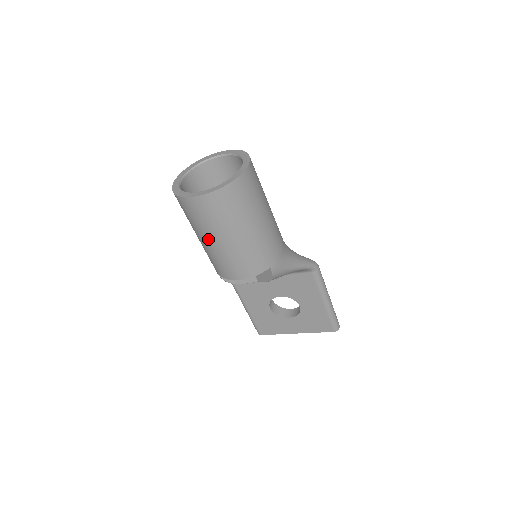
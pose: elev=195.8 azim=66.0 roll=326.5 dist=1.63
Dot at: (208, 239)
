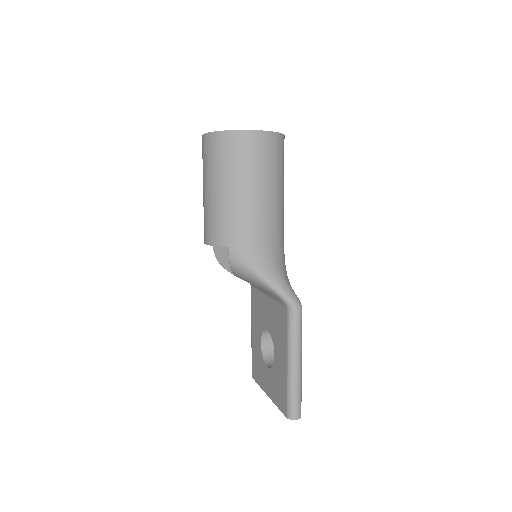
Dot at: occluded
